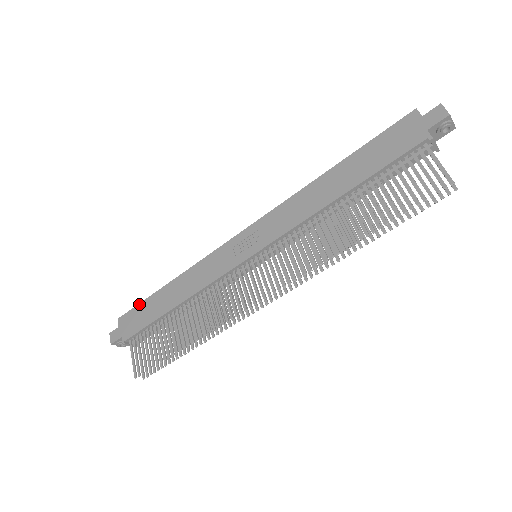
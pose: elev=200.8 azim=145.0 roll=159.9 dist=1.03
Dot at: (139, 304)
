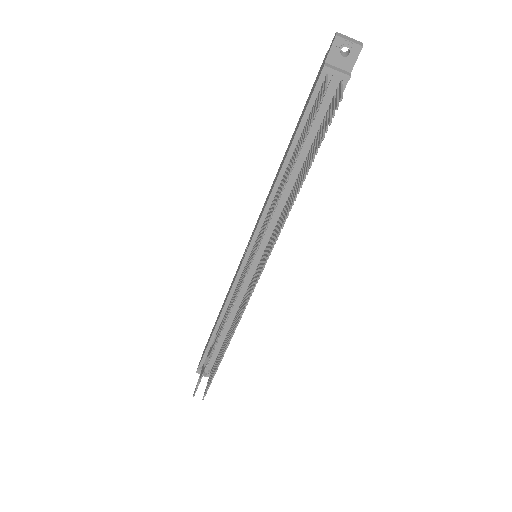
Dot at: (211, 332)
